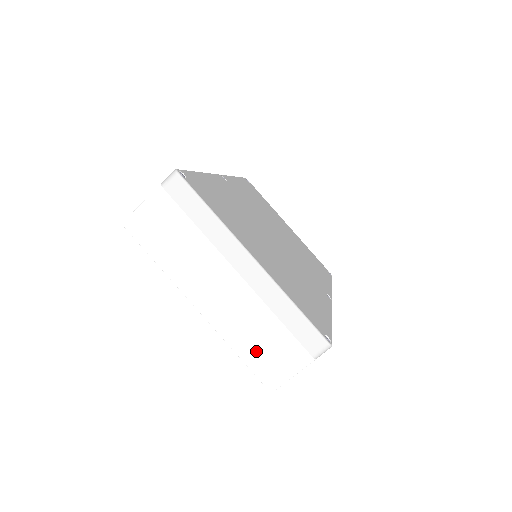
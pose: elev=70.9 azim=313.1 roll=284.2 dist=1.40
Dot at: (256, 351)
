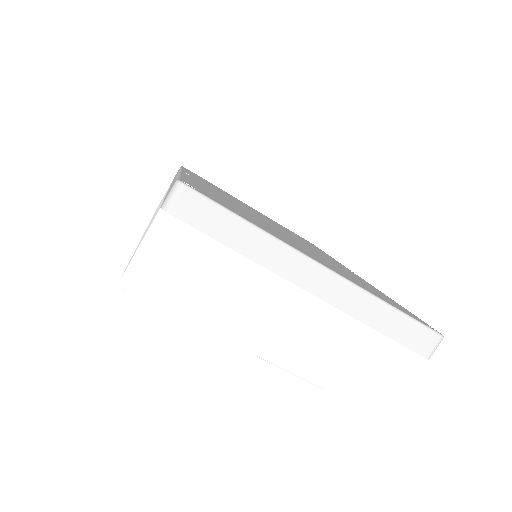
Dot at: (358, 381)
